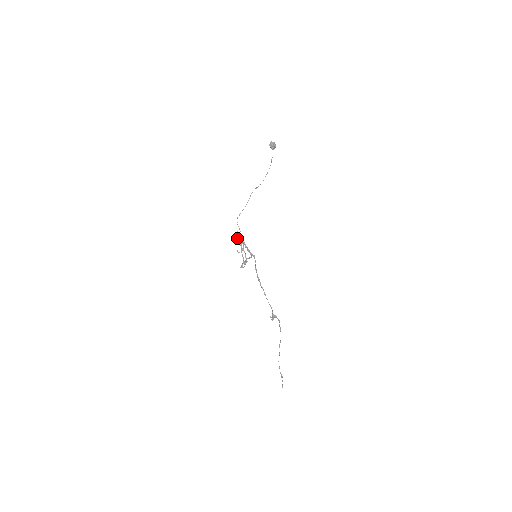
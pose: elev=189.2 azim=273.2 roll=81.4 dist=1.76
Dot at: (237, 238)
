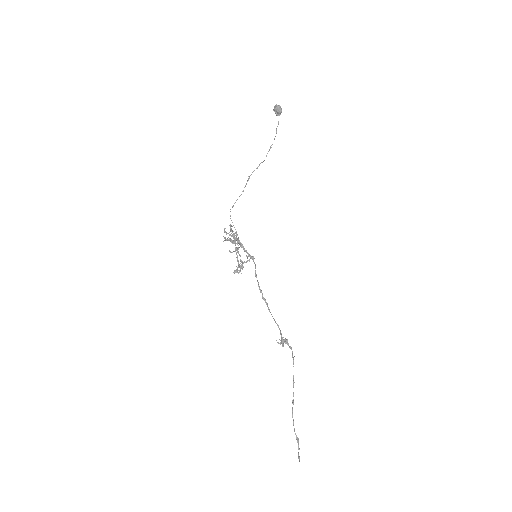
Dot at: occluded
